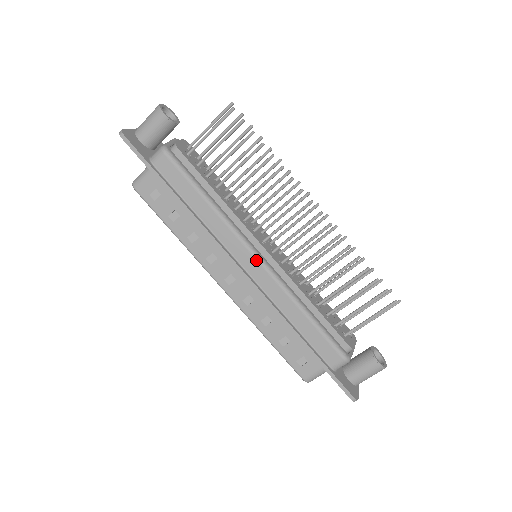
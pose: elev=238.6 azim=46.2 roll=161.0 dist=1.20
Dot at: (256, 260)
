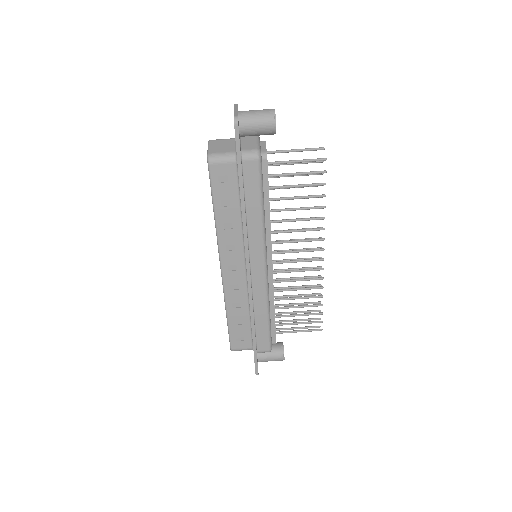
Dot at: (264, 268)
